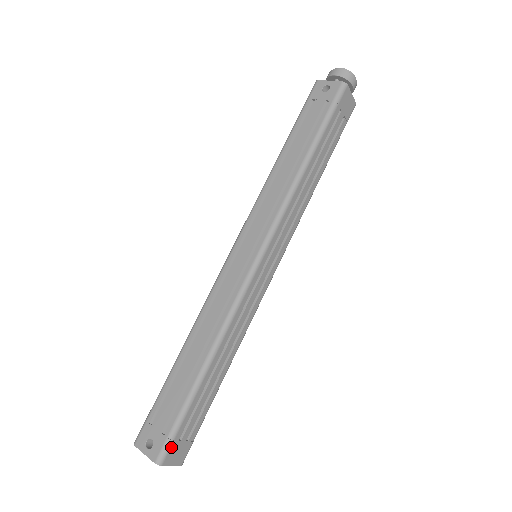
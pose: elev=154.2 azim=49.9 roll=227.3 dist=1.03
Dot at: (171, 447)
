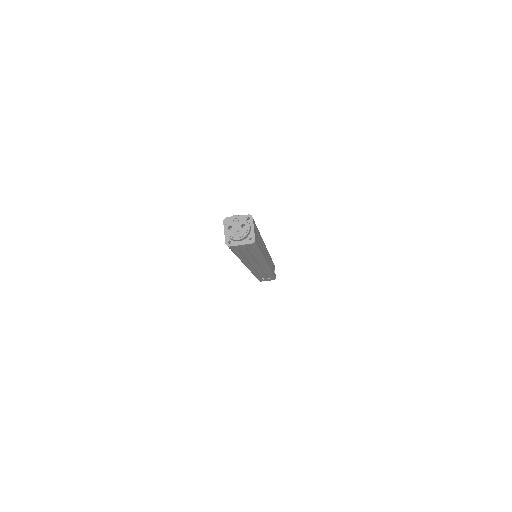
Dot at: occluded
